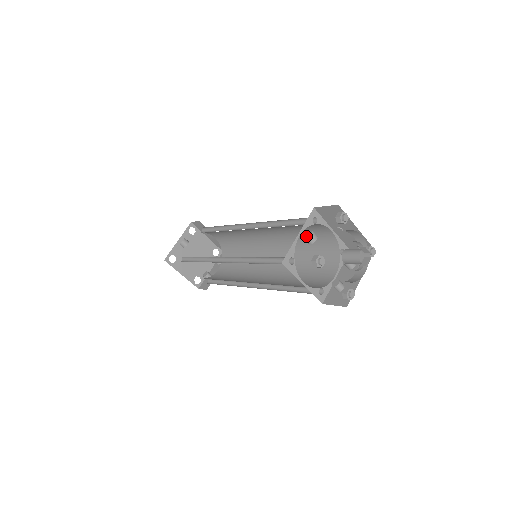
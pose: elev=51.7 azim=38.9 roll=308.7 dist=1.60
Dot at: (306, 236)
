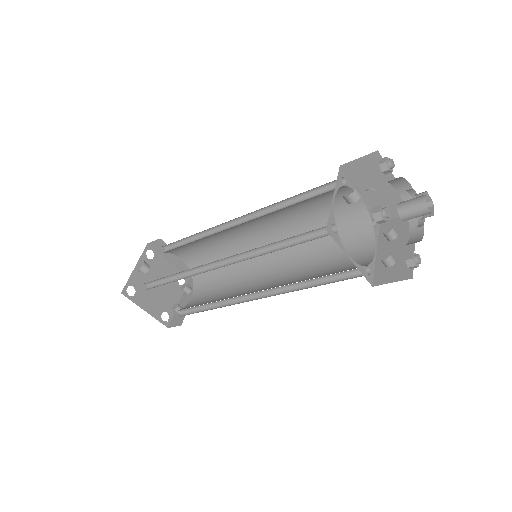
Dot at: (320, 216)
